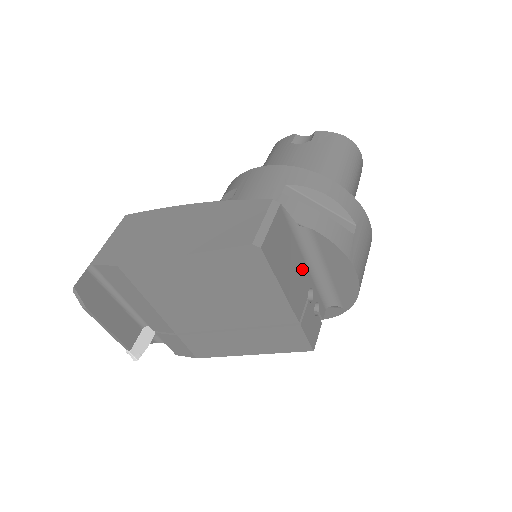
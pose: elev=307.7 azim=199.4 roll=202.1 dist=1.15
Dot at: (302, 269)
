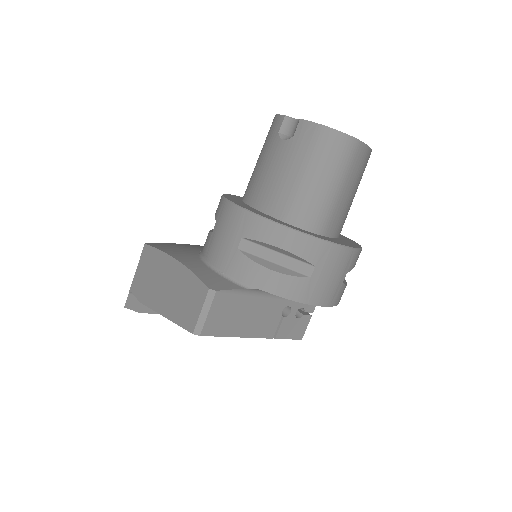
Dot at: (267, 305)
